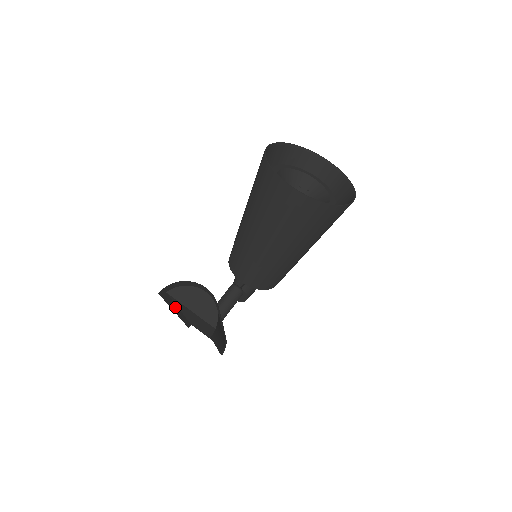
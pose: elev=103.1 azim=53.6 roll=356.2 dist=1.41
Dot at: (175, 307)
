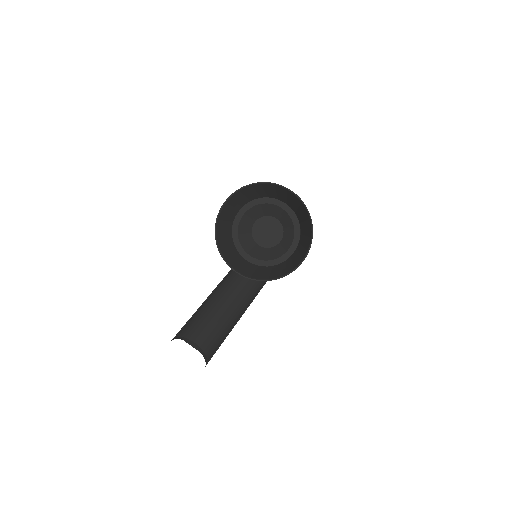
Dot at: (206, 299)
